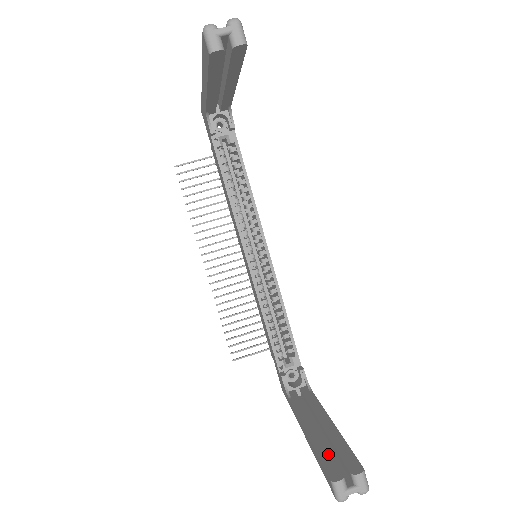
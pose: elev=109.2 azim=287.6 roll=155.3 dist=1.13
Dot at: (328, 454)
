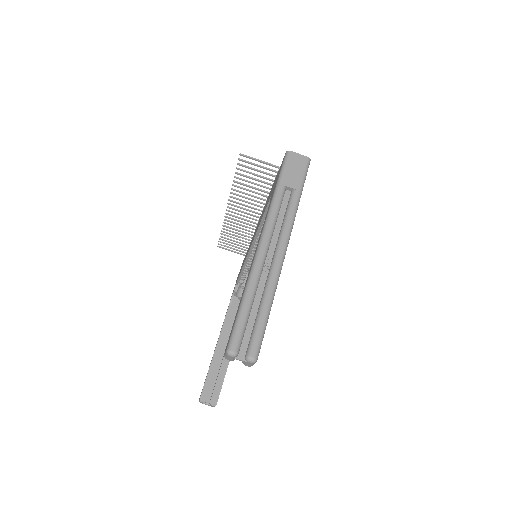
Dot at: (211, 379)
